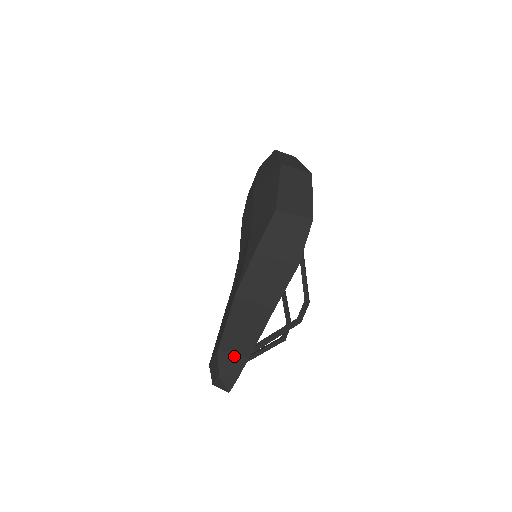
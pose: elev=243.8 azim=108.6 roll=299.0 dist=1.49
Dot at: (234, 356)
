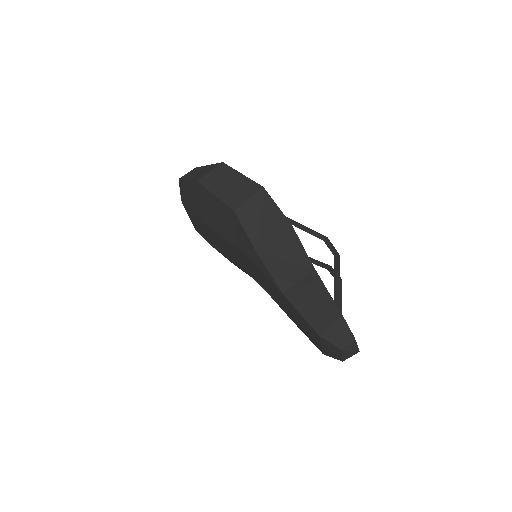
Dot at: (333, 327)
